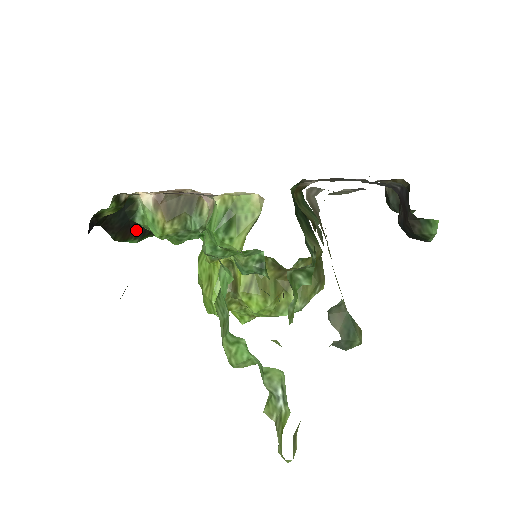
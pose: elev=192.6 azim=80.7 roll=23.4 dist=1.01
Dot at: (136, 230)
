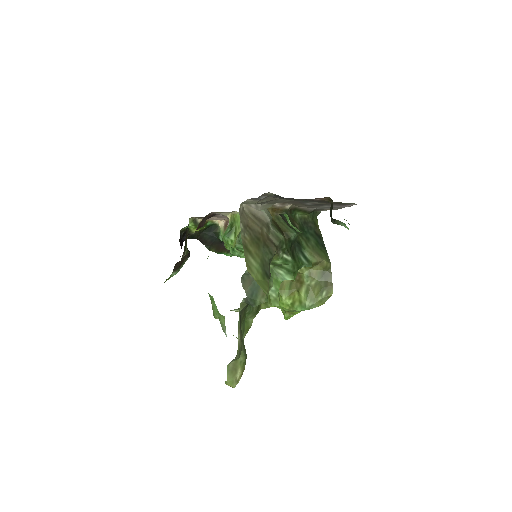
Dot at: occluded
